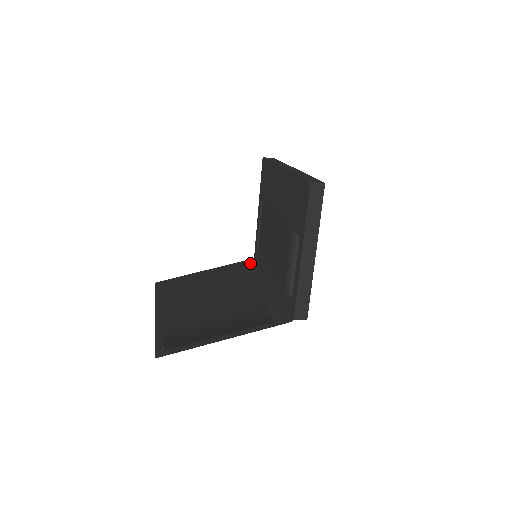
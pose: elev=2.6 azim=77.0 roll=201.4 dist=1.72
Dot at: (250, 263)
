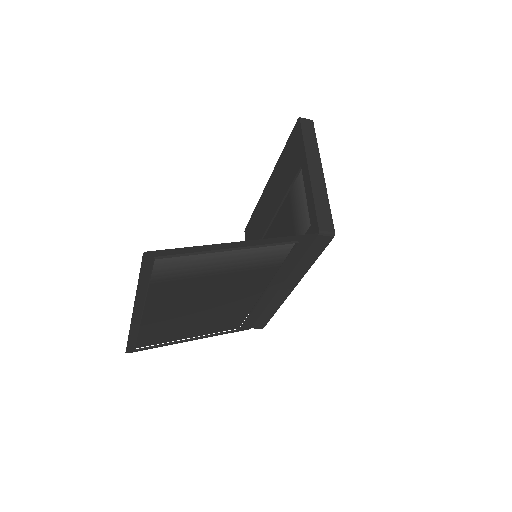
Dot at: (247, 325)
